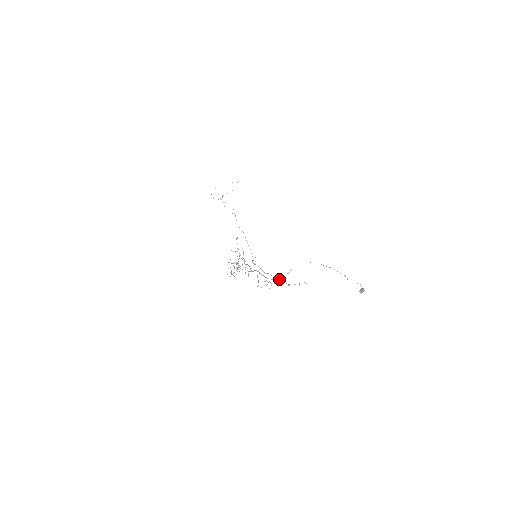
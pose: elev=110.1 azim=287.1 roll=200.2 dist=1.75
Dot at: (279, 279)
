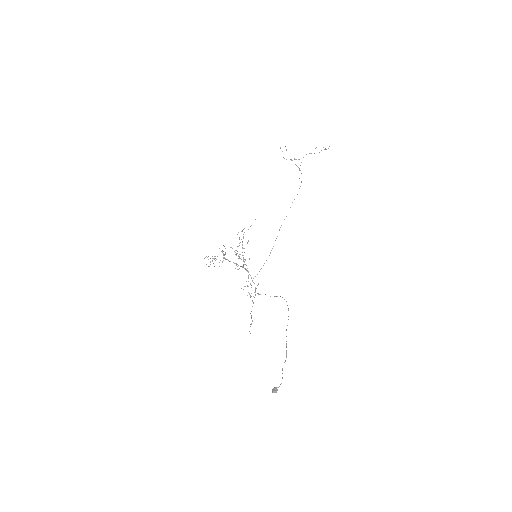
Dot at: occluded
